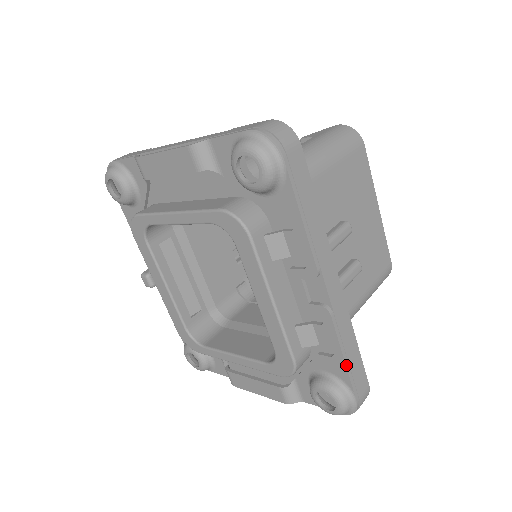
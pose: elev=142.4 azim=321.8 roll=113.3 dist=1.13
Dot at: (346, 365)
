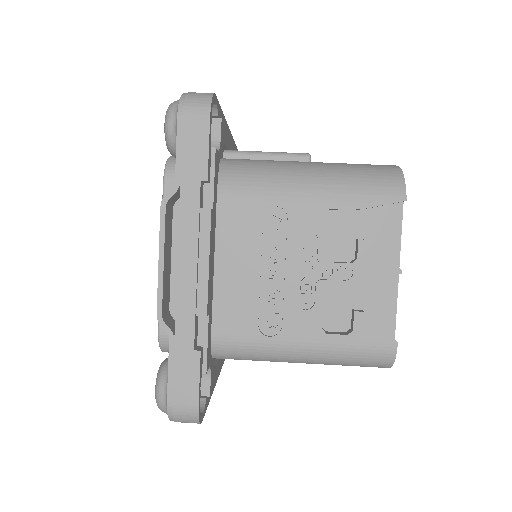
Dot at: occluded
